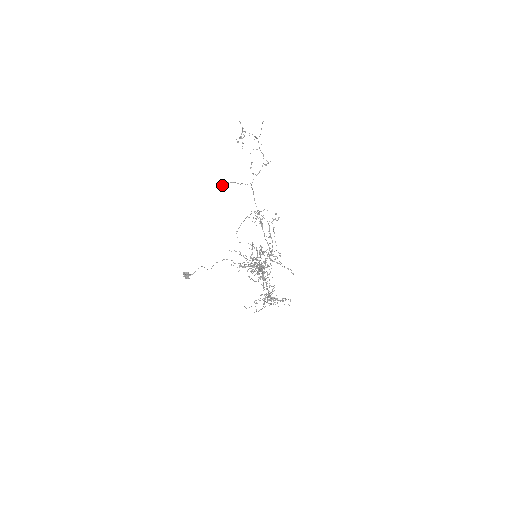
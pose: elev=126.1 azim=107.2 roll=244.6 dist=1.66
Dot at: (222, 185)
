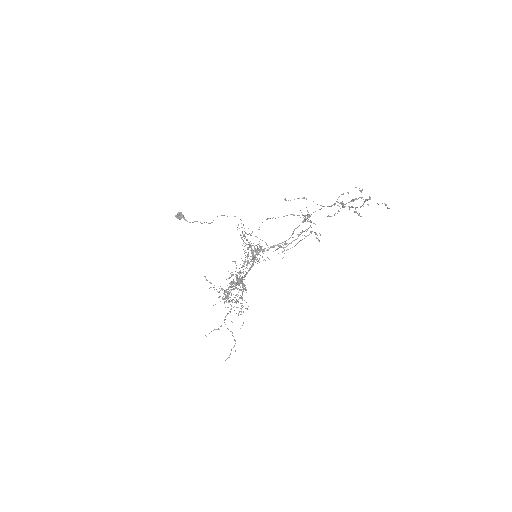
Dot at: (285, 200)
